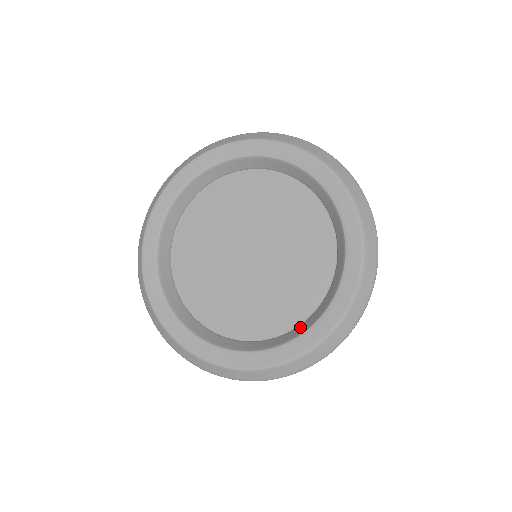
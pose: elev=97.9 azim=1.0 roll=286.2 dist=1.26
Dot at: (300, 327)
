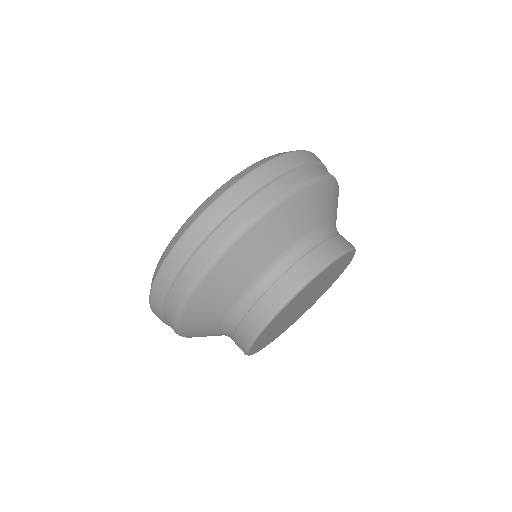
Dot at: occluded
